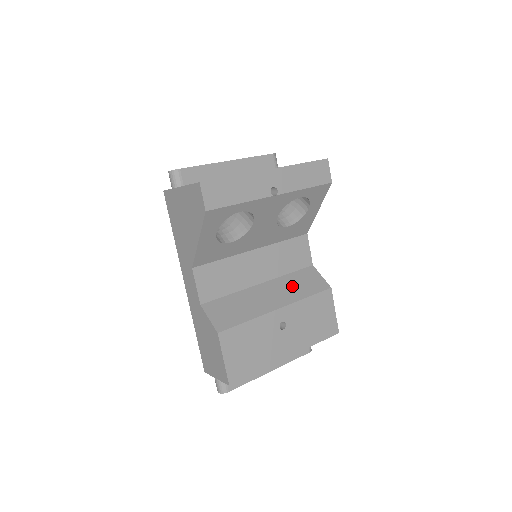
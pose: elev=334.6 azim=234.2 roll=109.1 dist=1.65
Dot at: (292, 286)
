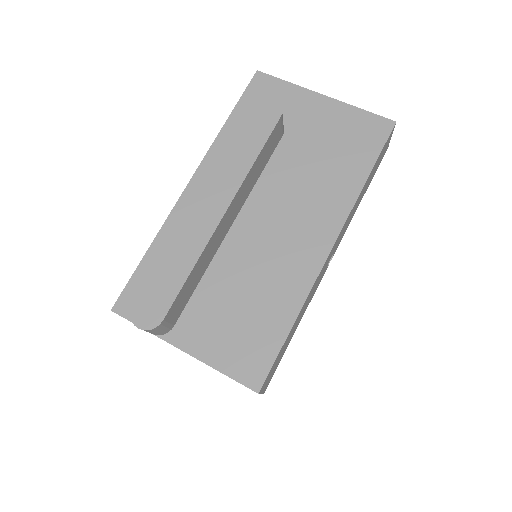
Dot at: occluded
